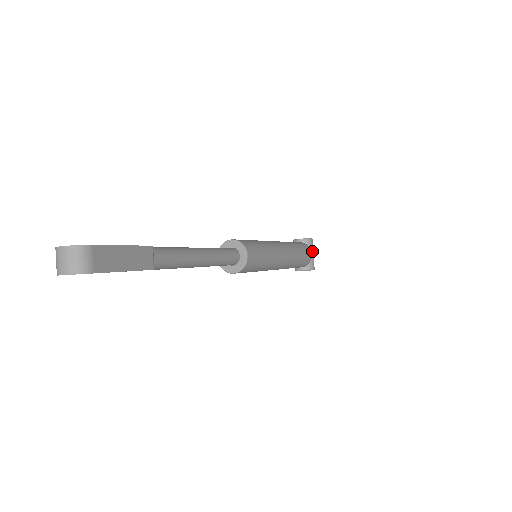
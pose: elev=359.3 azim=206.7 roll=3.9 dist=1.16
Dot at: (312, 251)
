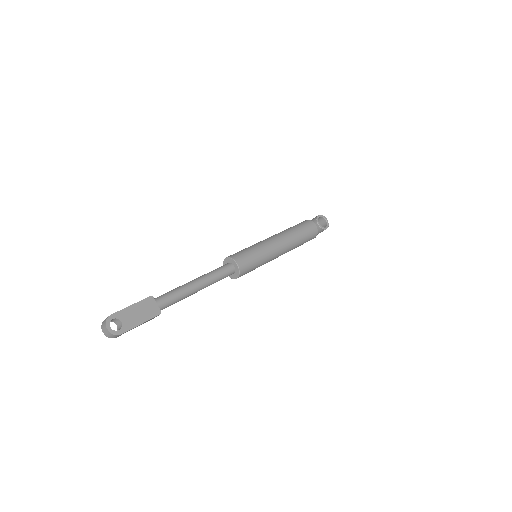
Dot at: occluded
